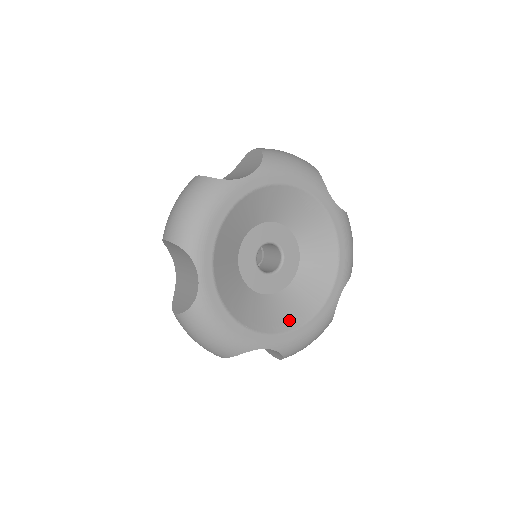
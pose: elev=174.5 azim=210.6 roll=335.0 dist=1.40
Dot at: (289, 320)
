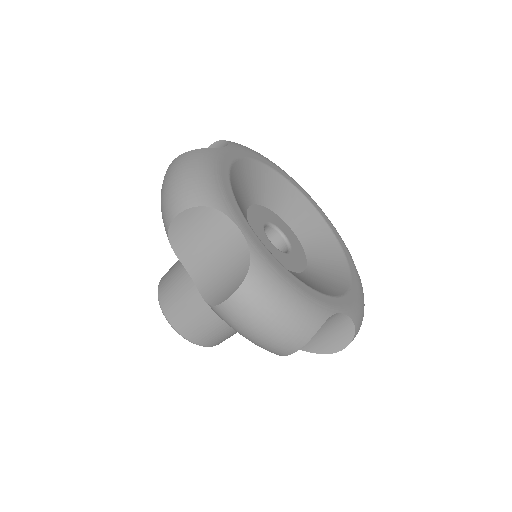
Dot at: (335, 287)
